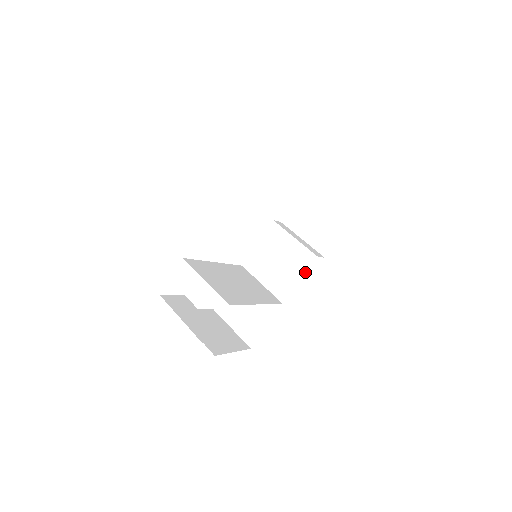
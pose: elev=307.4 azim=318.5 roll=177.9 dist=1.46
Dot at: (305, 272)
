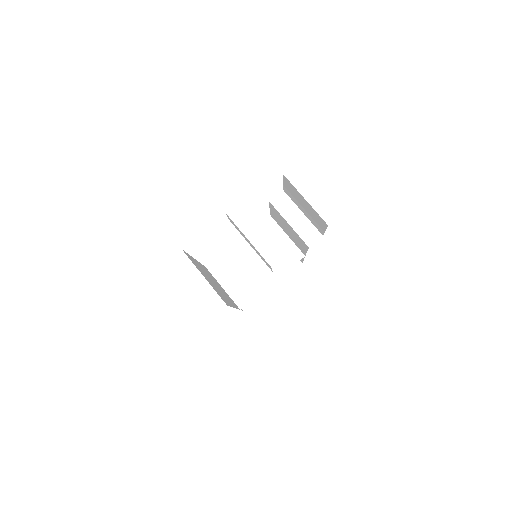
Dot at: (307, 250)
